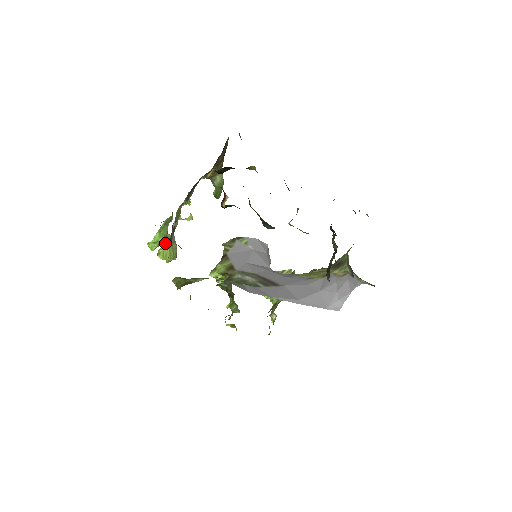
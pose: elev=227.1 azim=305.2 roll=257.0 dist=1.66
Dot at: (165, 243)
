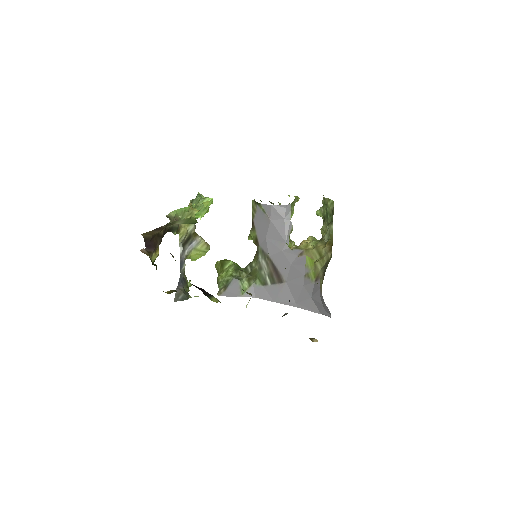
Dot at: (187, 258)
